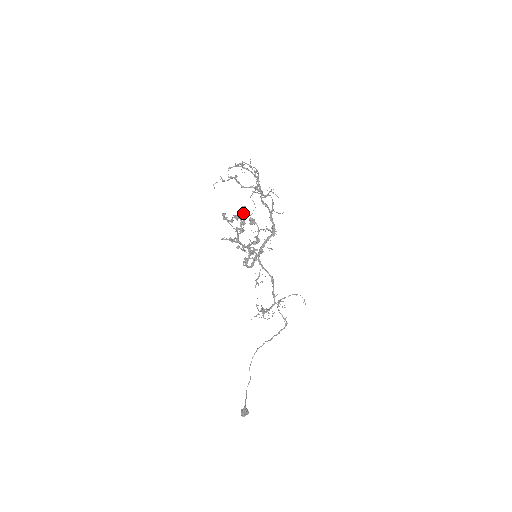
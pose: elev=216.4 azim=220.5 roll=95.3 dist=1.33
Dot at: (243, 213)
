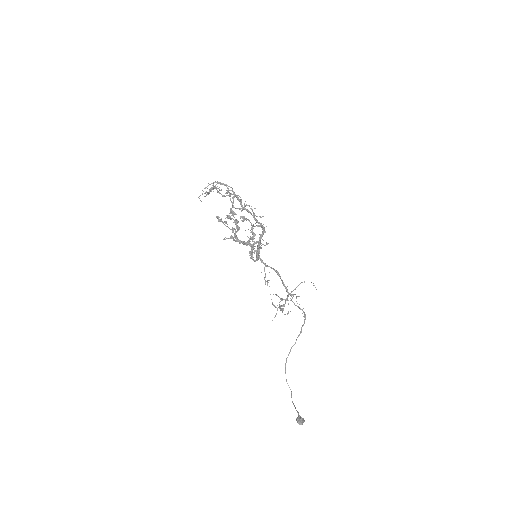
Dot at: (233, 213)
